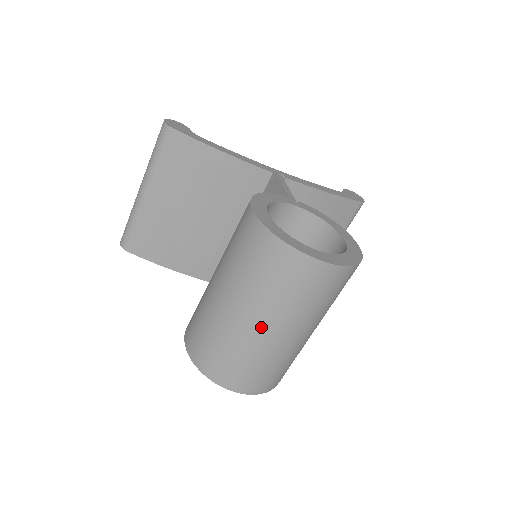
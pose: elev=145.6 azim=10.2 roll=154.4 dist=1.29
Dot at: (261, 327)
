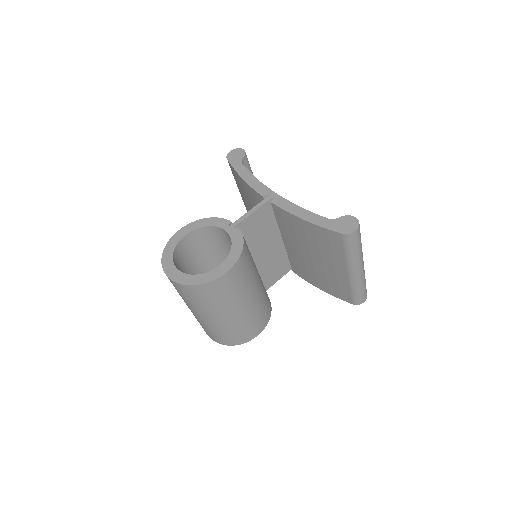
Dot at: occluded
